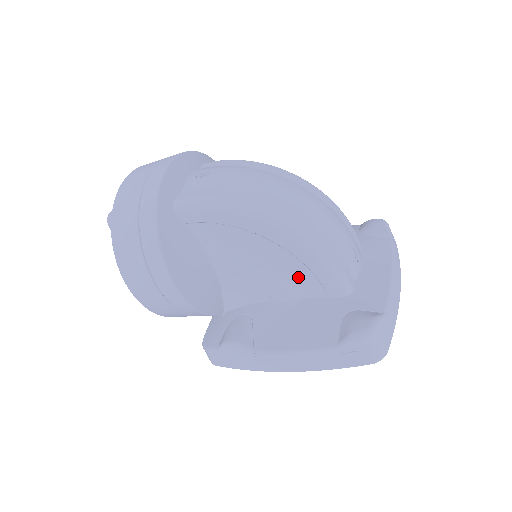
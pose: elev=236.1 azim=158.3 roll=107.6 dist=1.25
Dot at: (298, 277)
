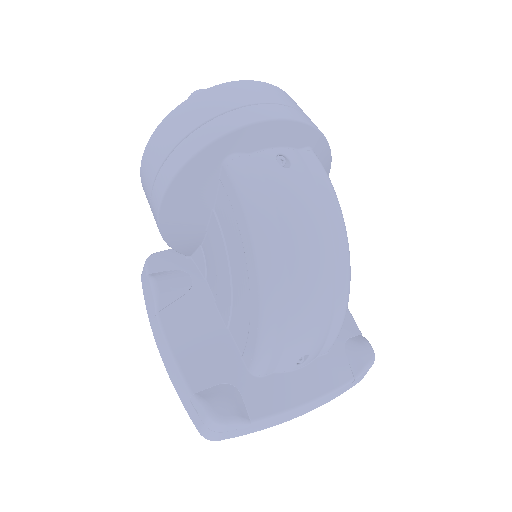
Dot at: (240, 319)
